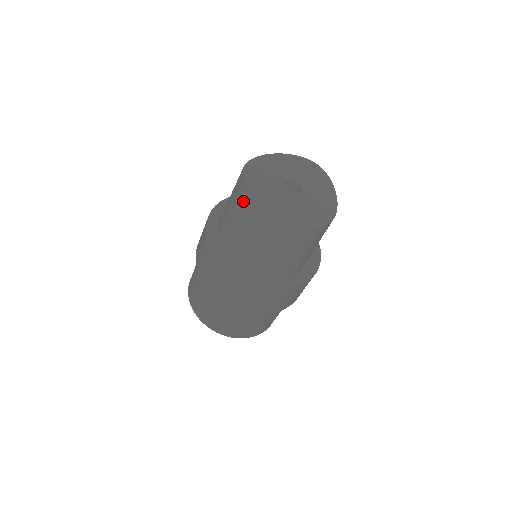
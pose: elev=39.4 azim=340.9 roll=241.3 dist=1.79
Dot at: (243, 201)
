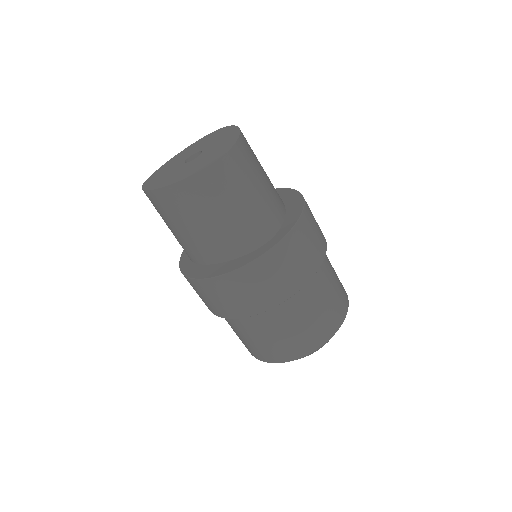
Dot at: (157, 207)
